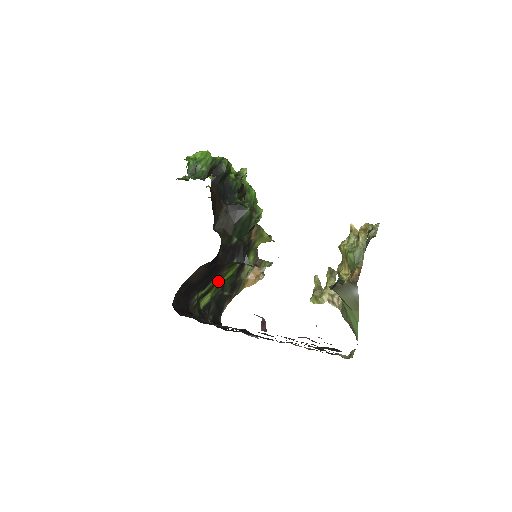
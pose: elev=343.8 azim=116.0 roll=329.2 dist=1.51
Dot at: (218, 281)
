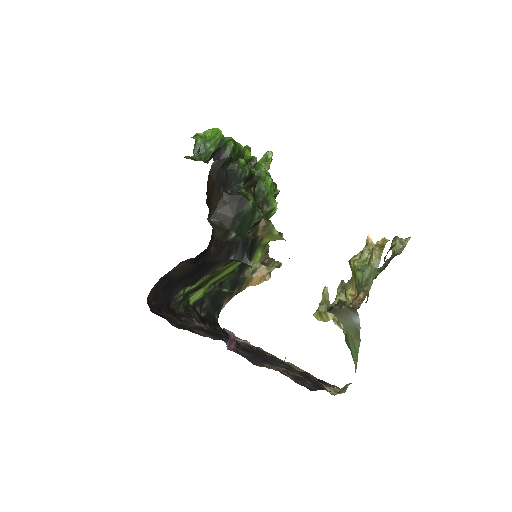
Dot at: (213, 277)
